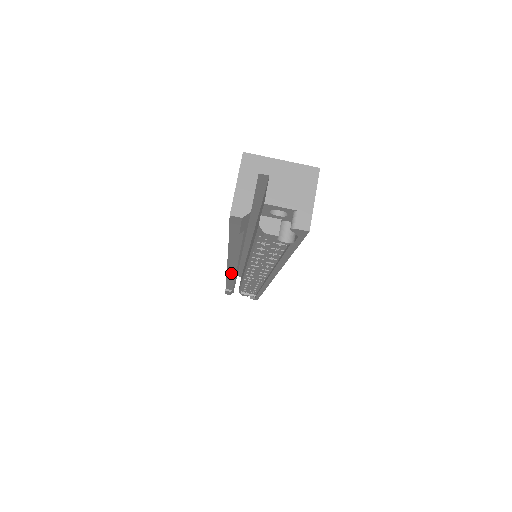
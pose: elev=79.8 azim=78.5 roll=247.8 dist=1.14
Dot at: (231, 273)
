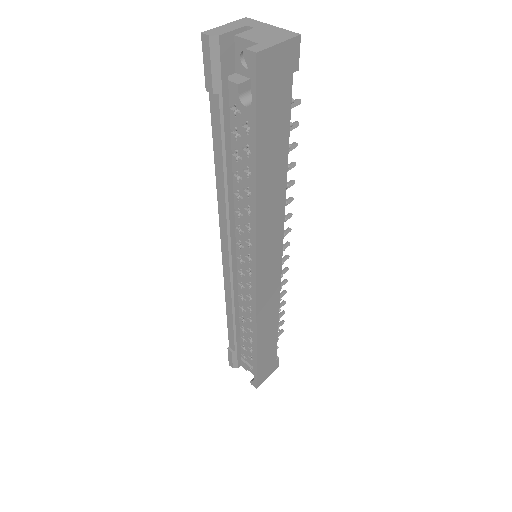
Dot at: (226, 271)
